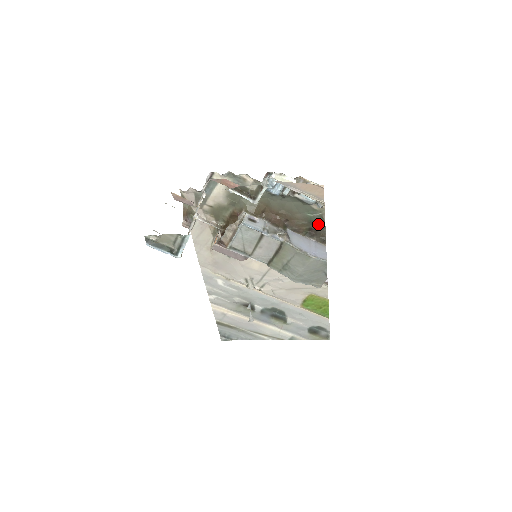
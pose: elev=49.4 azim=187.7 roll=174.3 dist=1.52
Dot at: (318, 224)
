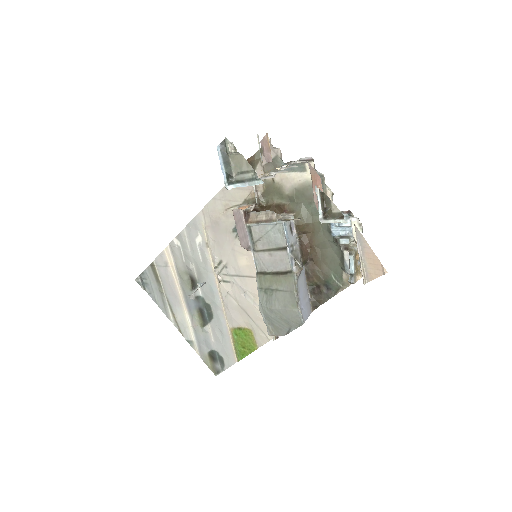
Dot at: (329, 290)
